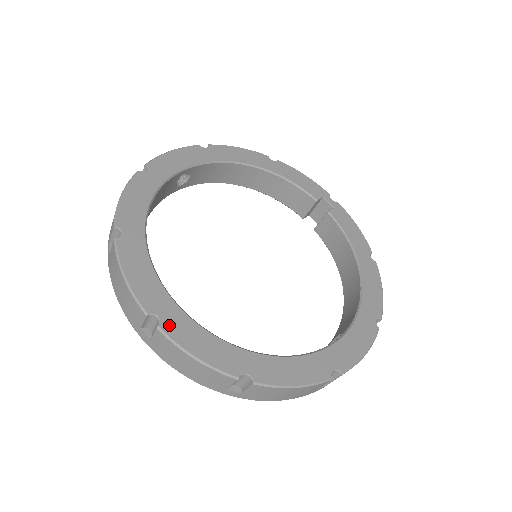
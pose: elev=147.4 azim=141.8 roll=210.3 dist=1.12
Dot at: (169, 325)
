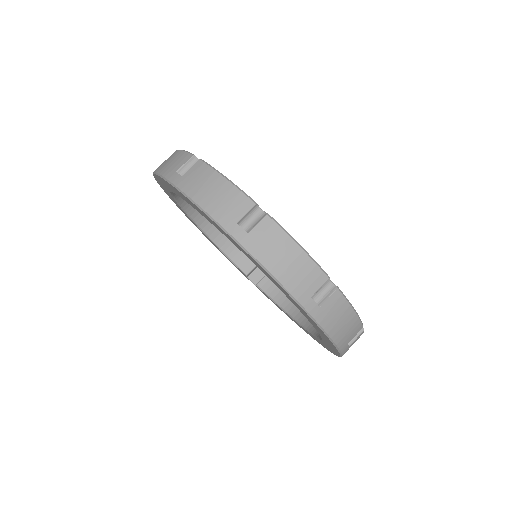
Dot at: occluded
